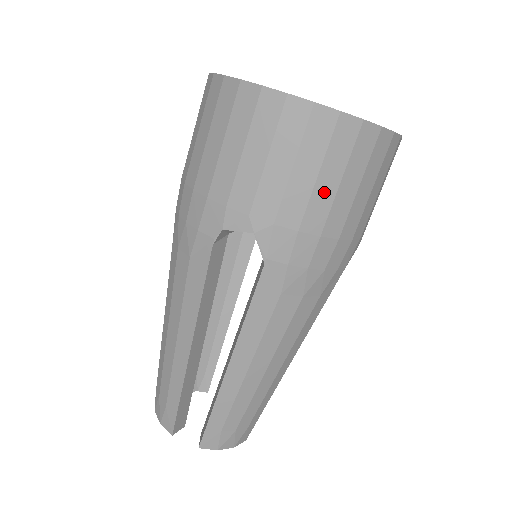
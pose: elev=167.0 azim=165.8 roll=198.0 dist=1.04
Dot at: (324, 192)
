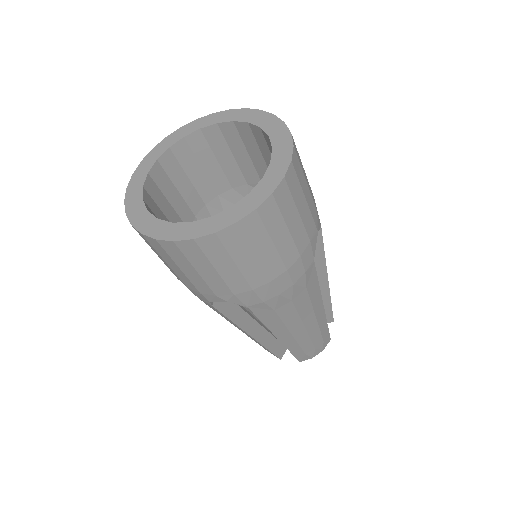
Dot at: (249, 267)
